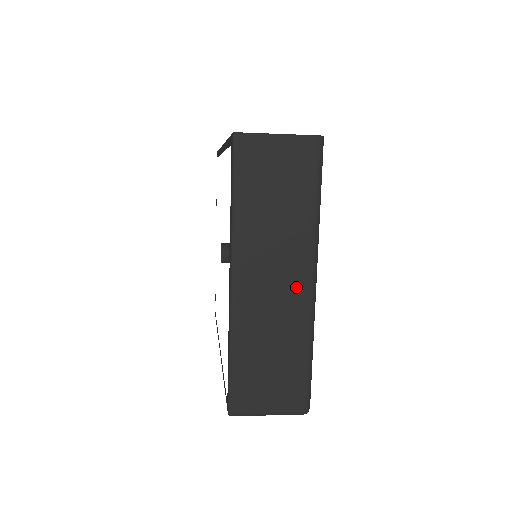
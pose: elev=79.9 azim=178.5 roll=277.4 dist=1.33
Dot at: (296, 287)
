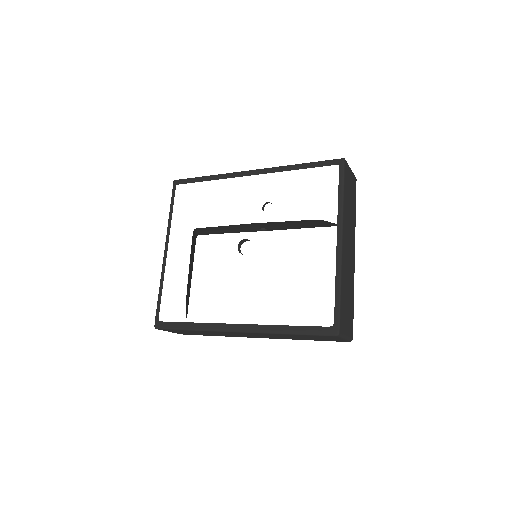
Dot at: (353, 256)
